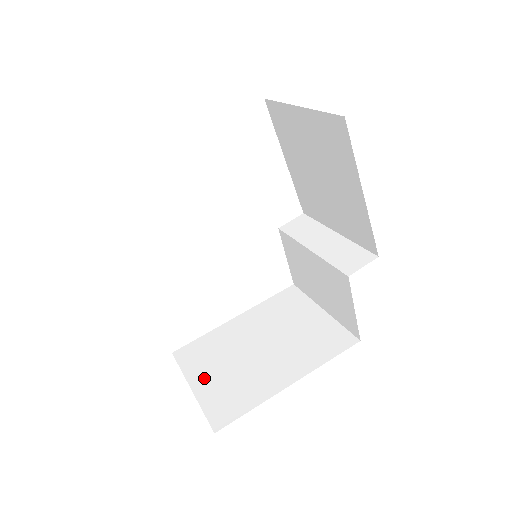
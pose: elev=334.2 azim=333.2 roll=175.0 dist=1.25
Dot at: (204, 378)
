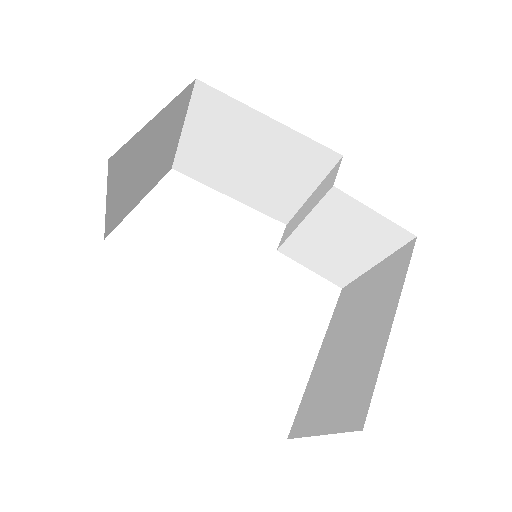
Dot at: (323, 415)
